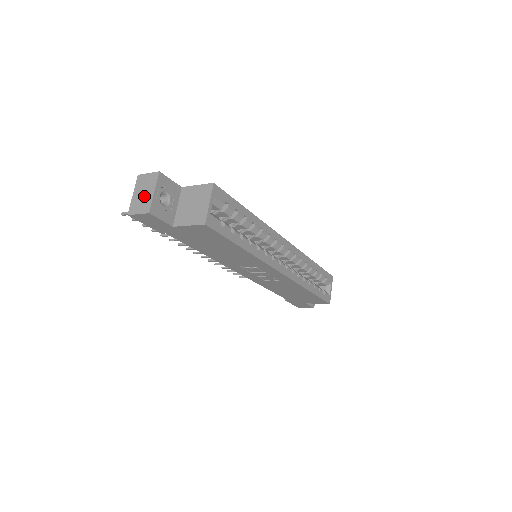
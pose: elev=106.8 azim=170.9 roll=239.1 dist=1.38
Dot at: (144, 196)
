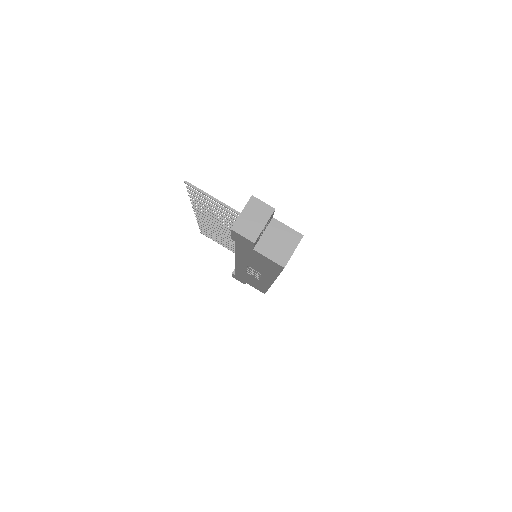
Dot at: (254, 222)
